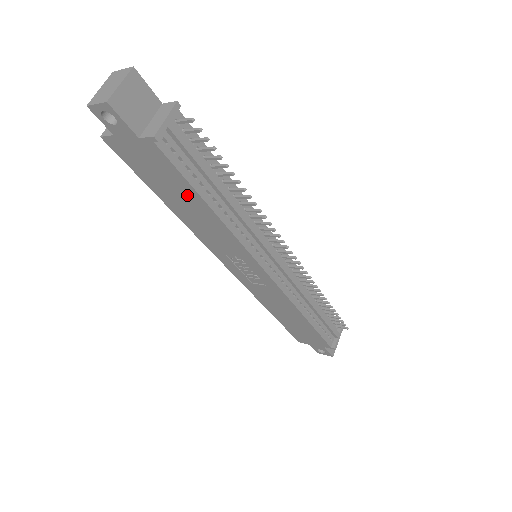
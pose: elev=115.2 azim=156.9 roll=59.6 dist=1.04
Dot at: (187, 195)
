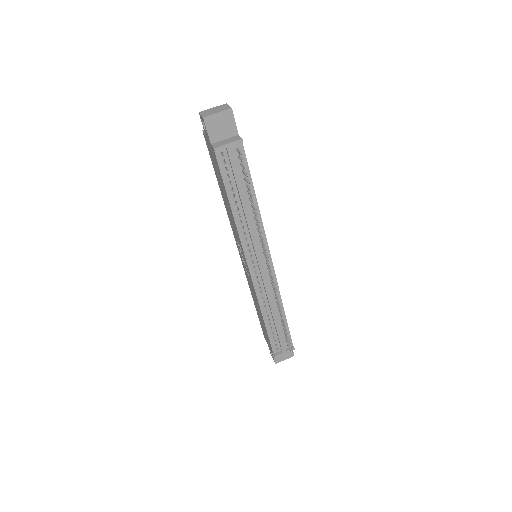
Dot at: (224, 190)
